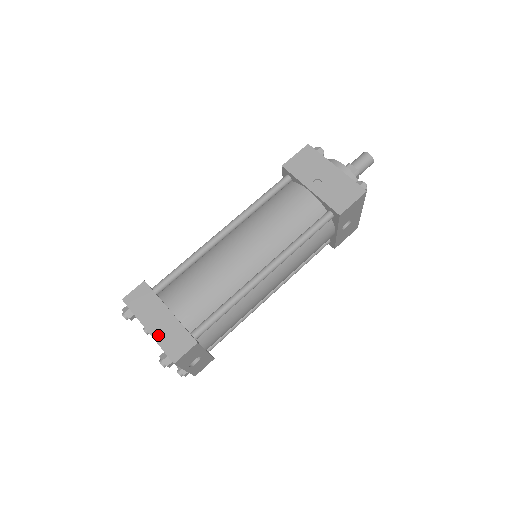
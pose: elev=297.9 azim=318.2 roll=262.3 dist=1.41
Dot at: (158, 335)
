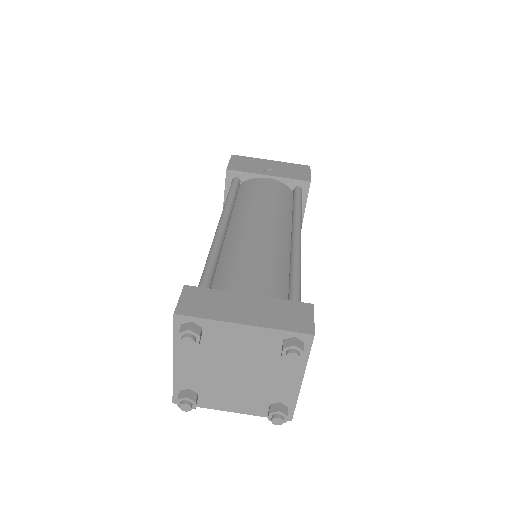
Dot at: (263, 321)
